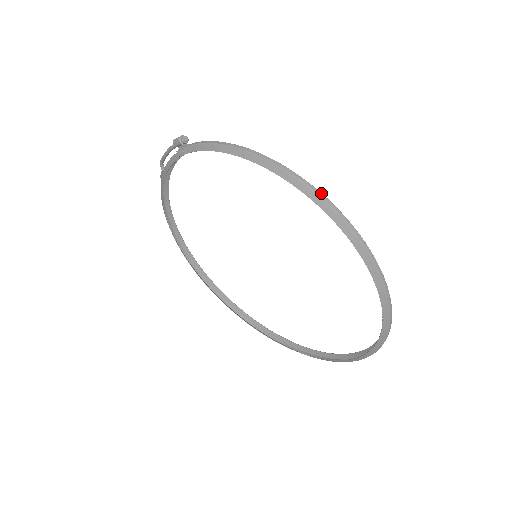
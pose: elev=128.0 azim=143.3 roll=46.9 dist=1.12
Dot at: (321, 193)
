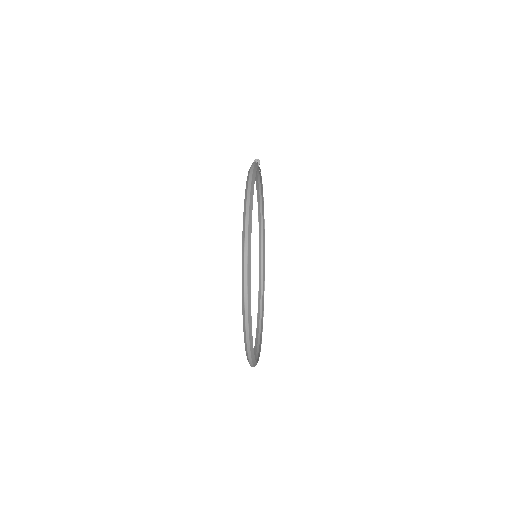
Dot at: (249, 199)
